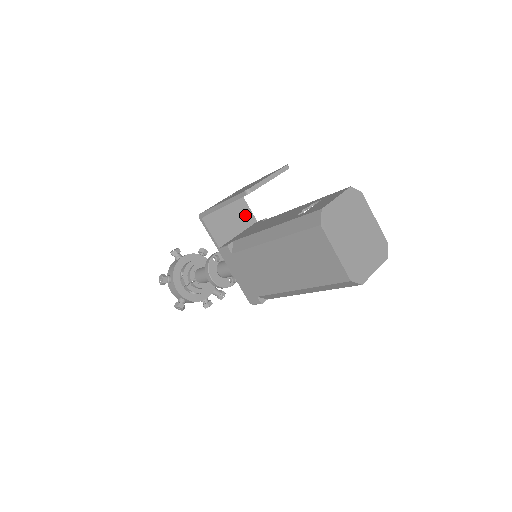
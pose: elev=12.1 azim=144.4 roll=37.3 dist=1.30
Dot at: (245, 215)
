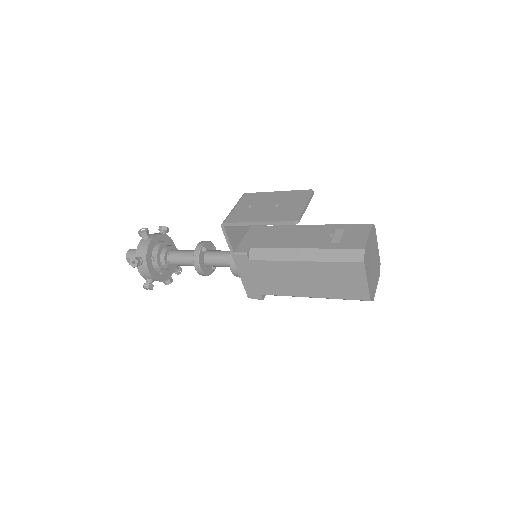
Dot at: occluded
